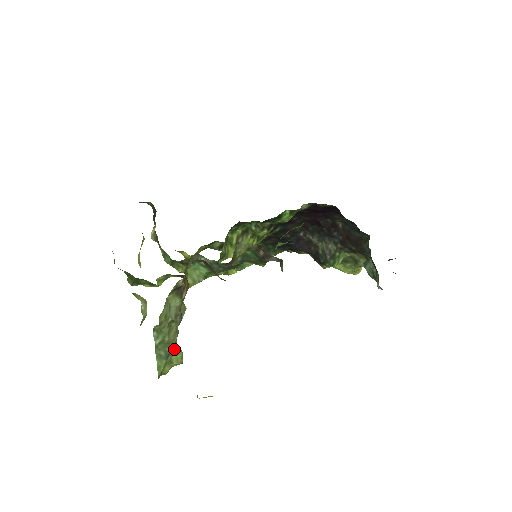
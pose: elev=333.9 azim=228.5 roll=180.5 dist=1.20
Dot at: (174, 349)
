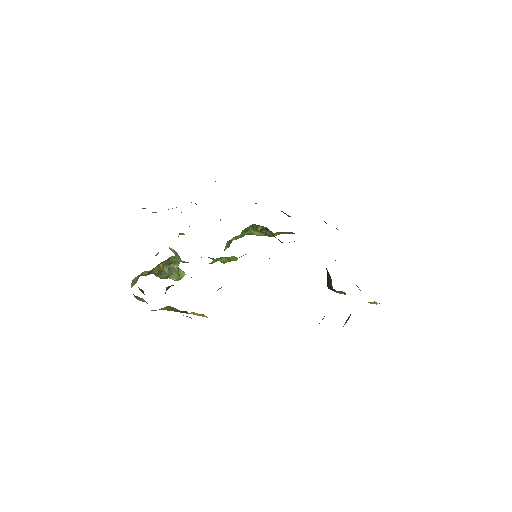
Dot at: (169, 276)
